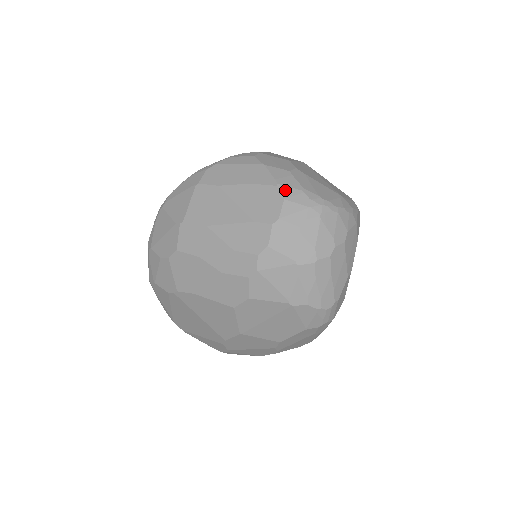
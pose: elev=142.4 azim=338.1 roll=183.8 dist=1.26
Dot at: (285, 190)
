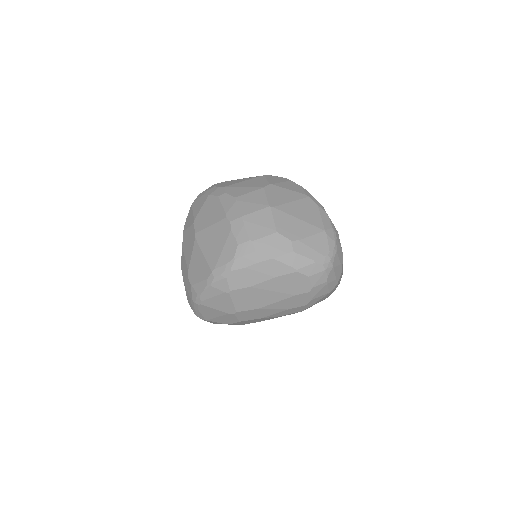
Dot at: (305, 271)
